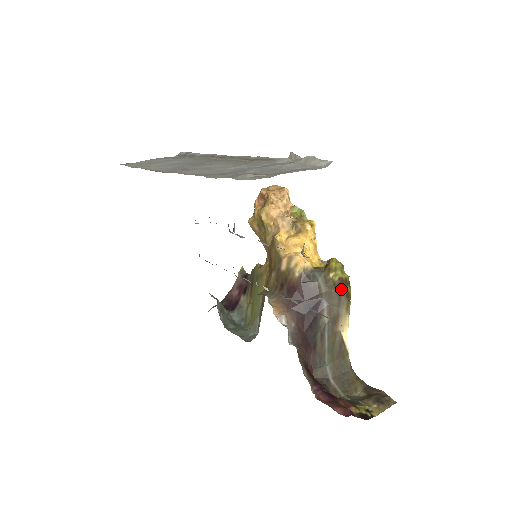
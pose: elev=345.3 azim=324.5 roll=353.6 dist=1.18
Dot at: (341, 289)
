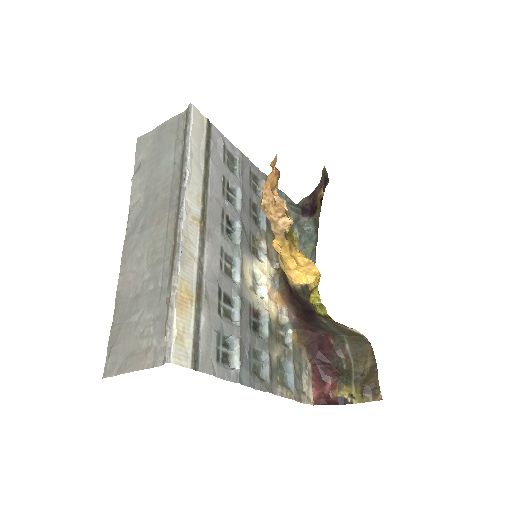
Dot at: (324, 317)
